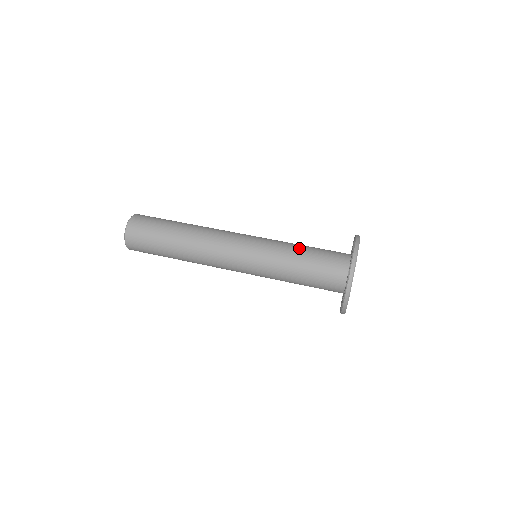
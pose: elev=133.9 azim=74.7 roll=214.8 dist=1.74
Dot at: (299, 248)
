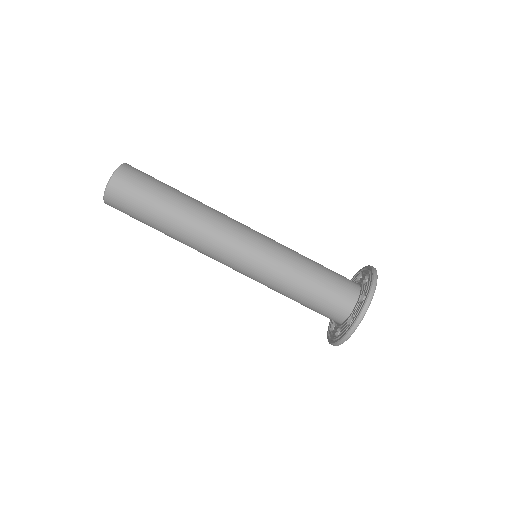
Dot at: (306, 273)
